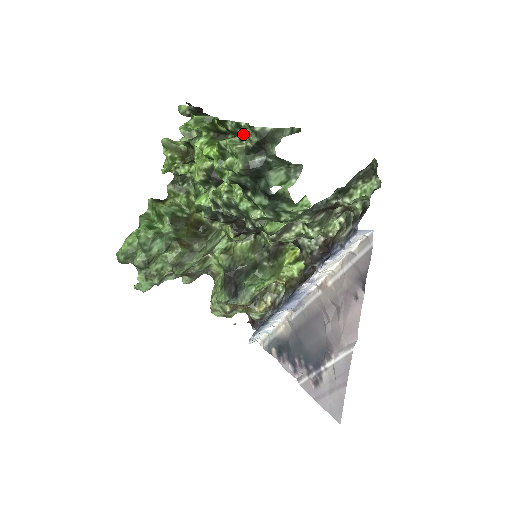
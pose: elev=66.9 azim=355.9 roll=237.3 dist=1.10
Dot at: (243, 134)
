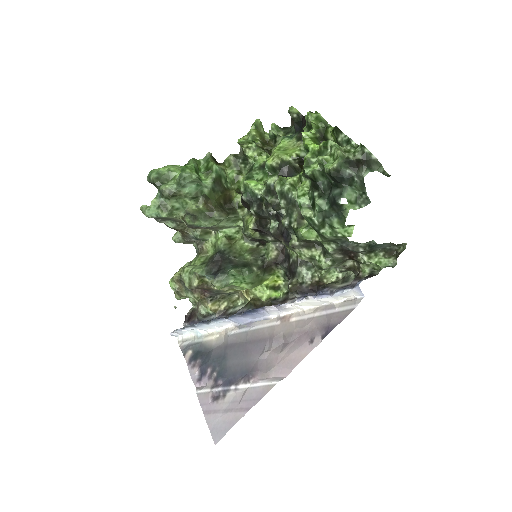
Dot at: (349, 149)
